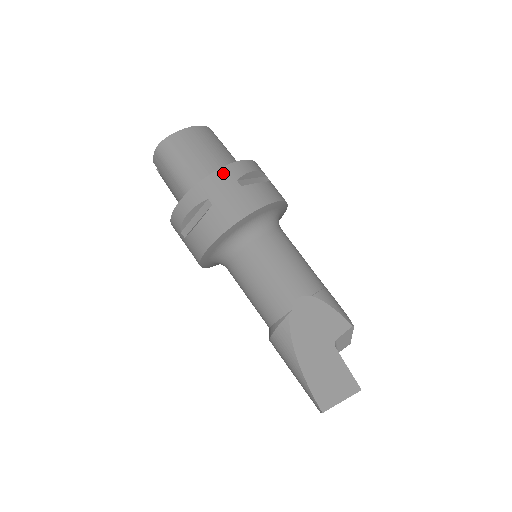
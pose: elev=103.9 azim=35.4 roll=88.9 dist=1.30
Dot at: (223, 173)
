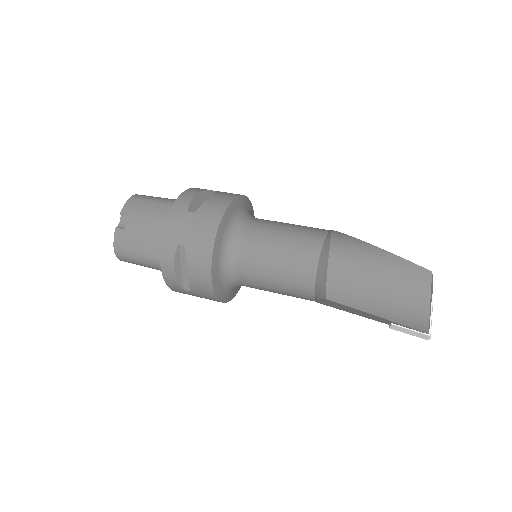
Dot at: occluded
